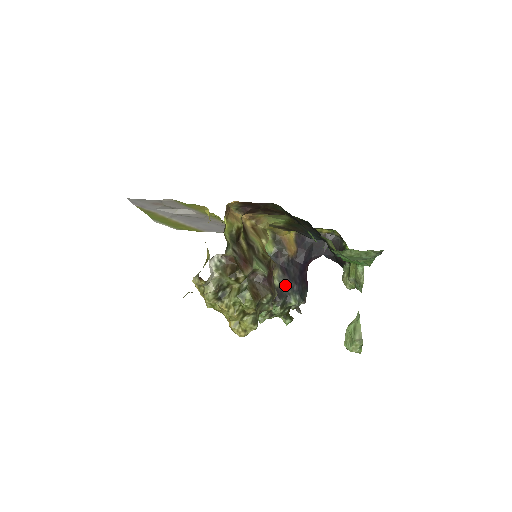
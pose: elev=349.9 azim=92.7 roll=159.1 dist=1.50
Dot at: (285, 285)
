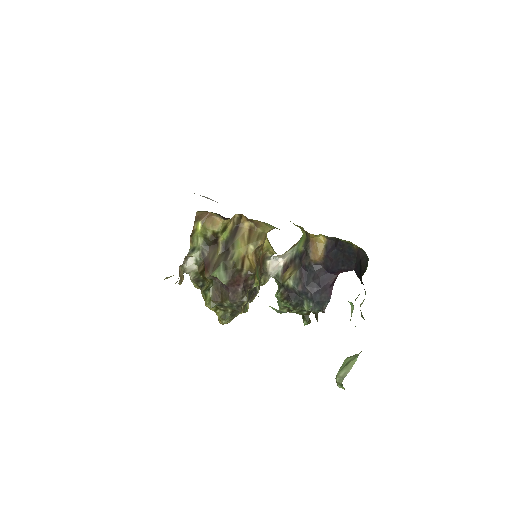
Dot at: (298, 289)
